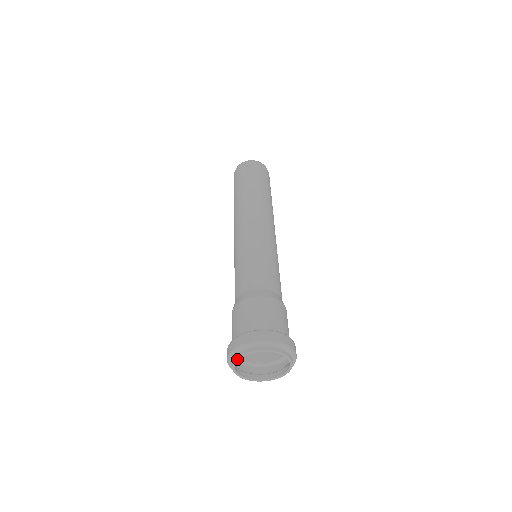
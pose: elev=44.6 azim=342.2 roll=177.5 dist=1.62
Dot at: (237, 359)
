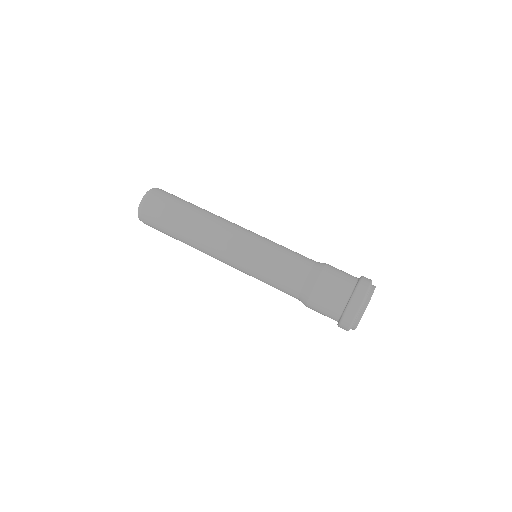
Dot at: occluded
